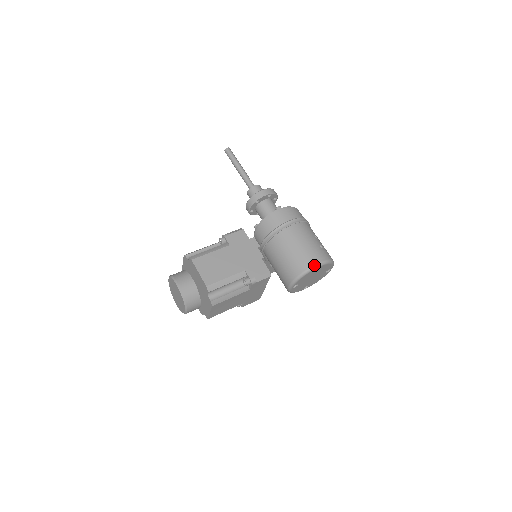
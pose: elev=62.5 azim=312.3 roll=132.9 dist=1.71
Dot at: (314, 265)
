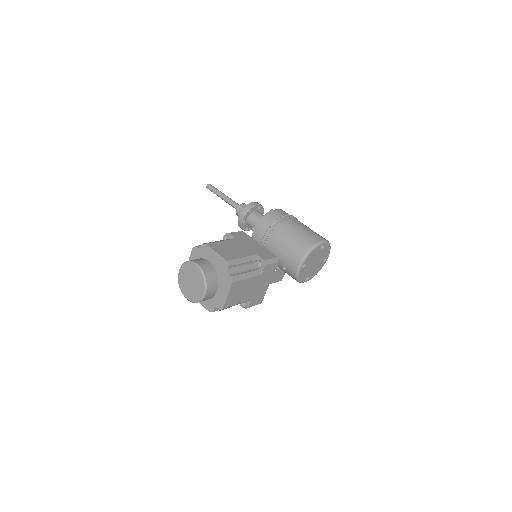
Dot at: (319, 241)
